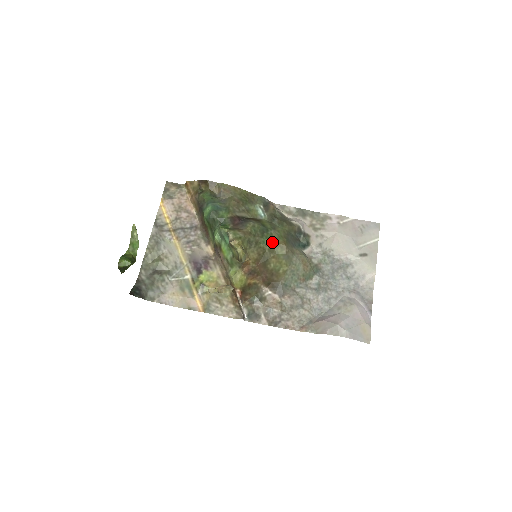
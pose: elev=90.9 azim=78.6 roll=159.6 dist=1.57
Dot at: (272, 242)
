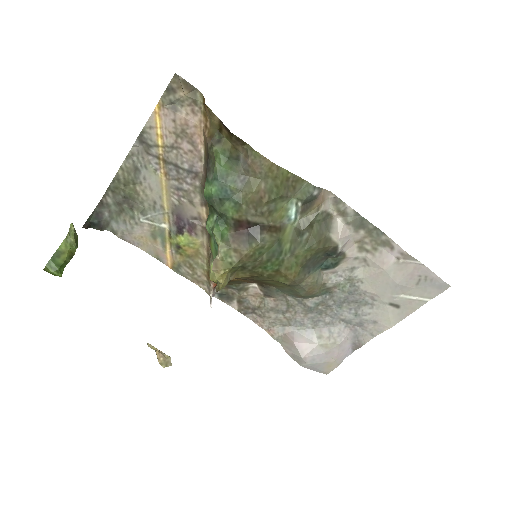
Dot at: (277, 270)
